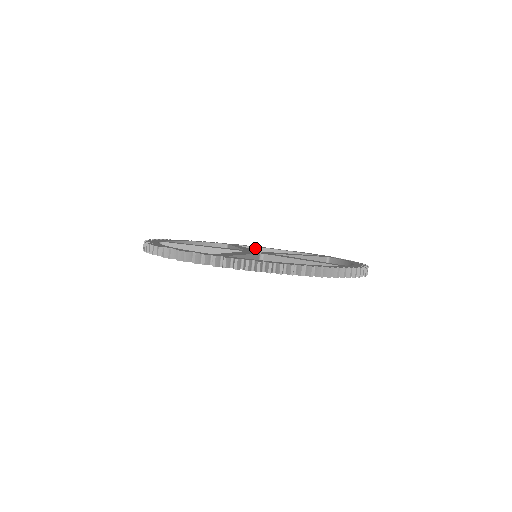
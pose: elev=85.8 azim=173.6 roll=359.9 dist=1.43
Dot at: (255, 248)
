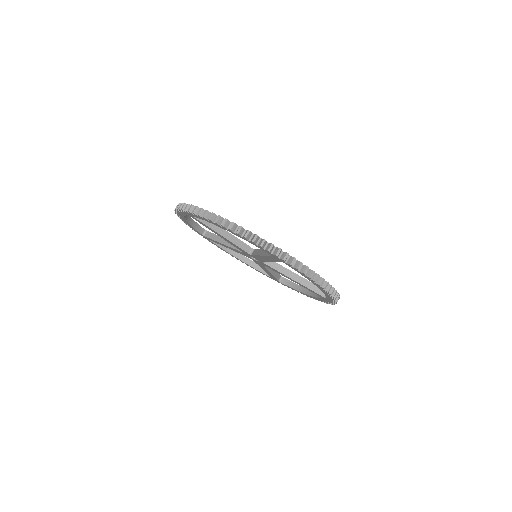
Dot at: (294, 284)
